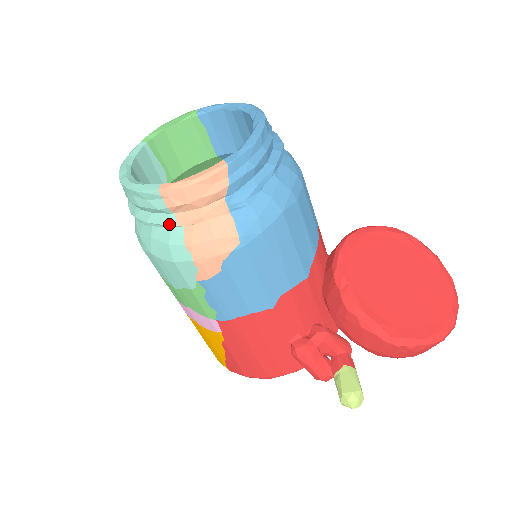
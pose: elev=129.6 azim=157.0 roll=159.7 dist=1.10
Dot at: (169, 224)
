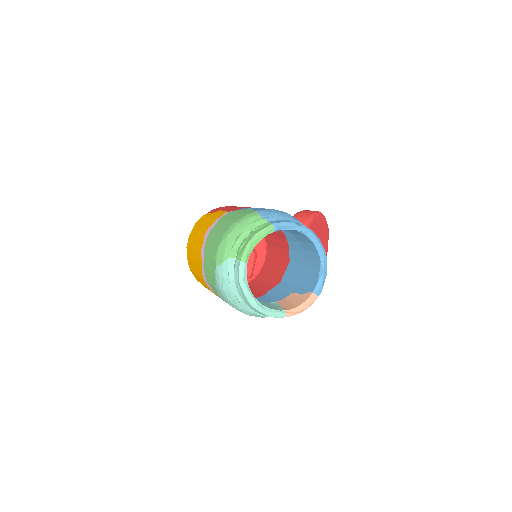
Dot at: occluded
